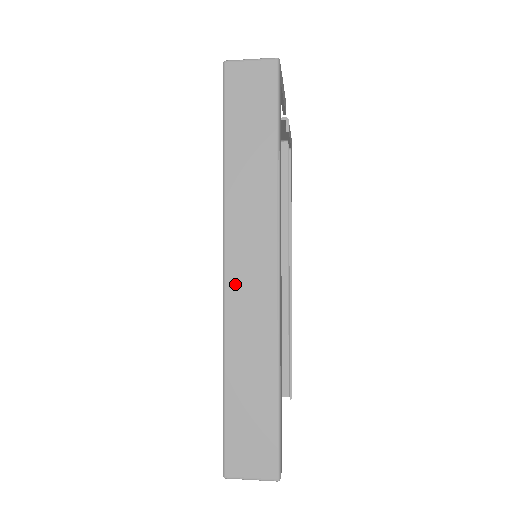
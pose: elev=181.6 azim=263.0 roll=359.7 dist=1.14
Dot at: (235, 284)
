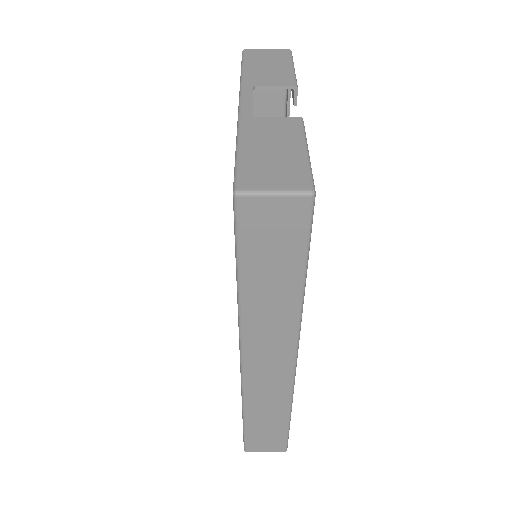
Dot at: (253, 373)
